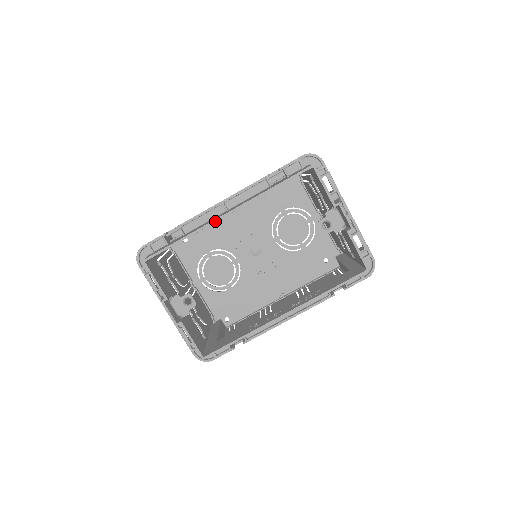
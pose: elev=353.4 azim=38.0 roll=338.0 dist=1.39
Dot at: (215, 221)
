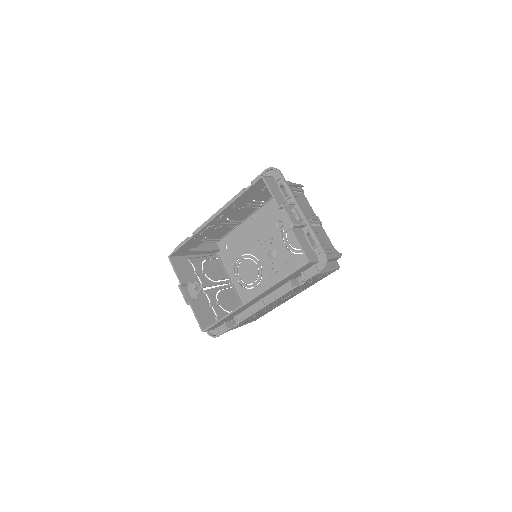
Dot at: (205, 225)
